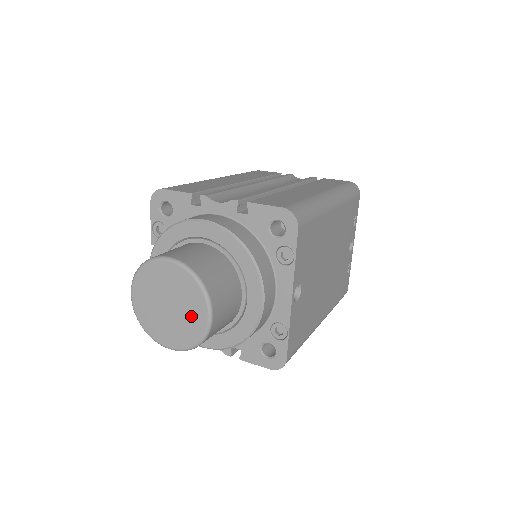
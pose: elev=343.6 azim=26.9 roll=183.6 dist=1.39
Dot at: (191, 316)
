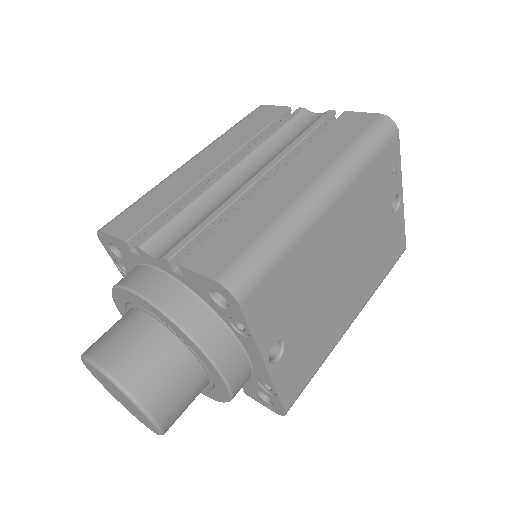
Dot at: (140, 415)
